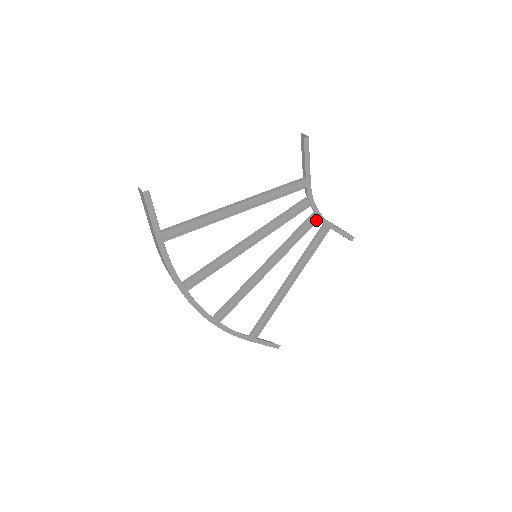
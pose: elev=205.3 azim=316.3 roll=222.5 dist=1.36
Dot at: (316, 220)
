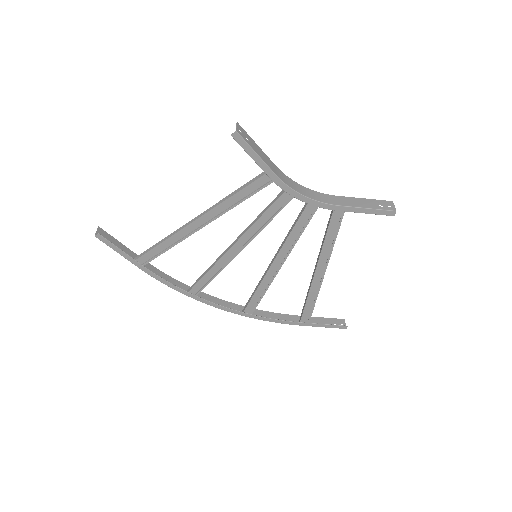
Dot at: (315, 208)
